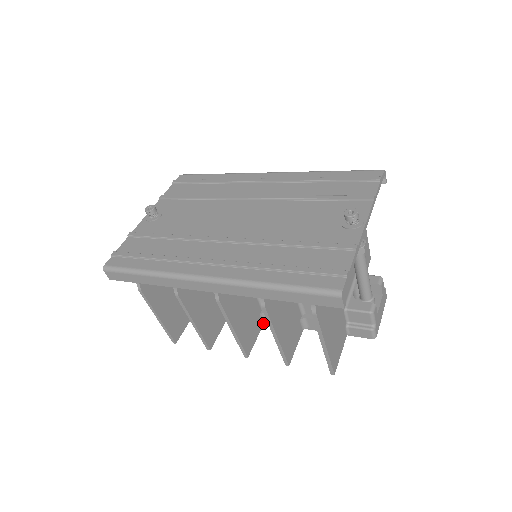
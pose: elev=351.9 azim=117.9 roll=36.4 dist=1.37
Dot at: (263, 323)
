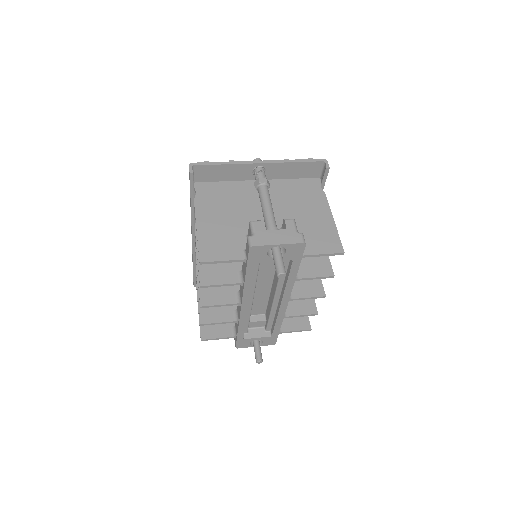
Dot at: (237, 302)
